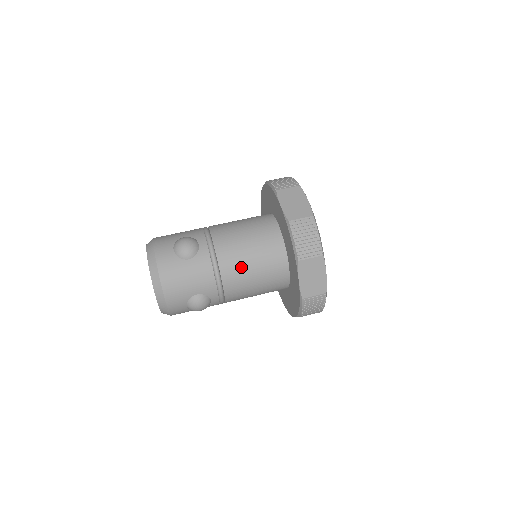
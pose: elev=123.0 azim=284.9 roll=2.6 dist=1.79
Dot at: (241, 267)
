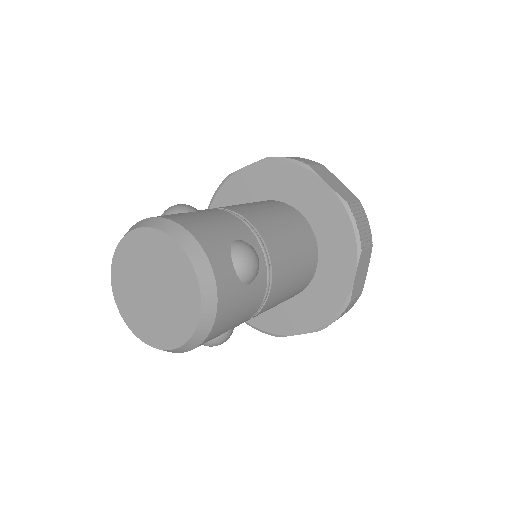
Dot at: (259, 212)
